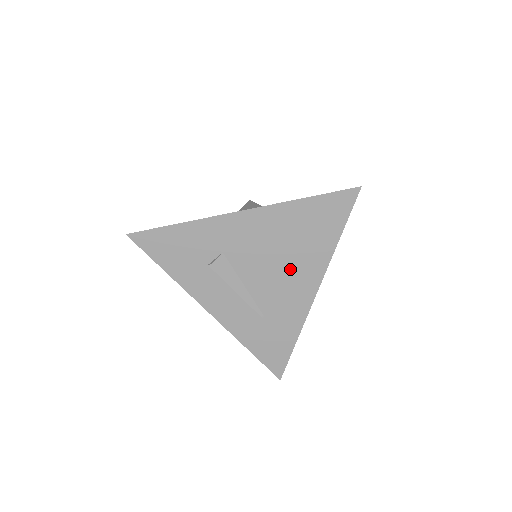
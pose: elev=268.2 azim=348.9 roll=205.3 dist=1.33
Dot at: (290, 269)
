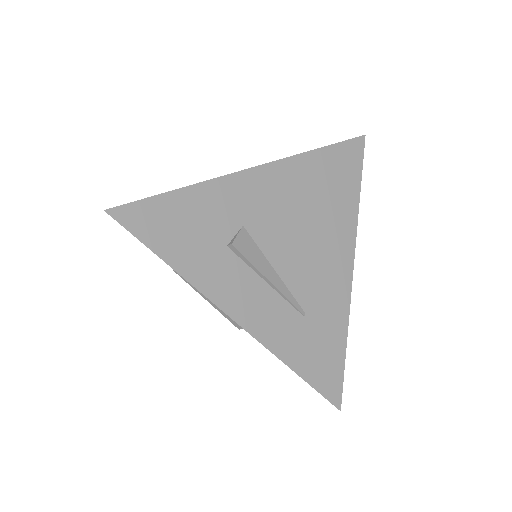
Dot at: (321, 239)
